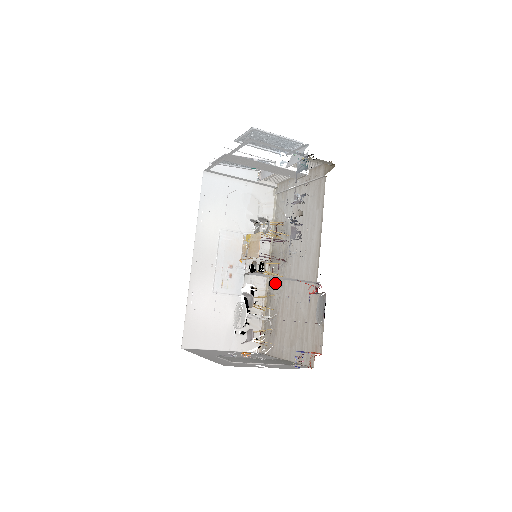
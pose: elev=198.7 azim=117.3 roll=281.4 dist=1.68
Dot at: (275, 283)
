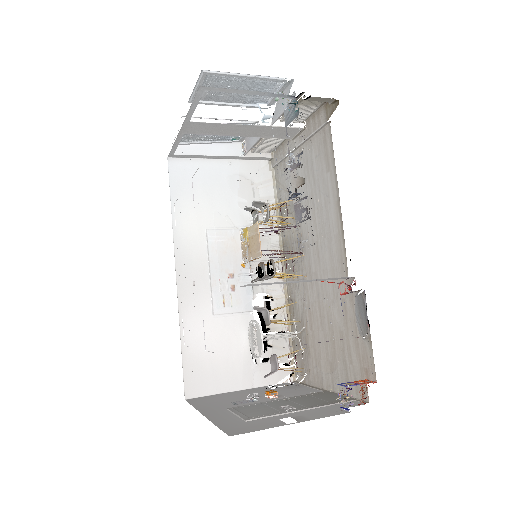
Dot at: (294, 285)
